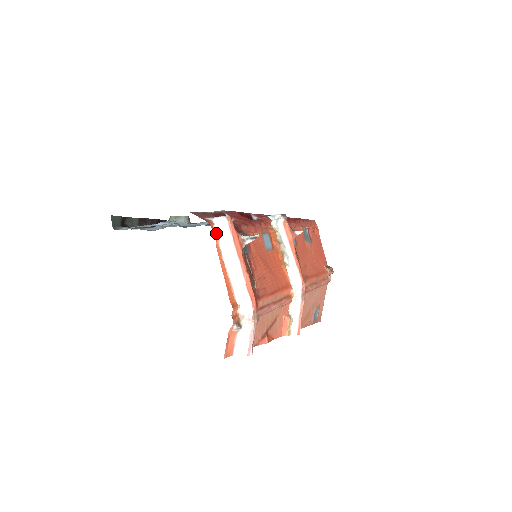
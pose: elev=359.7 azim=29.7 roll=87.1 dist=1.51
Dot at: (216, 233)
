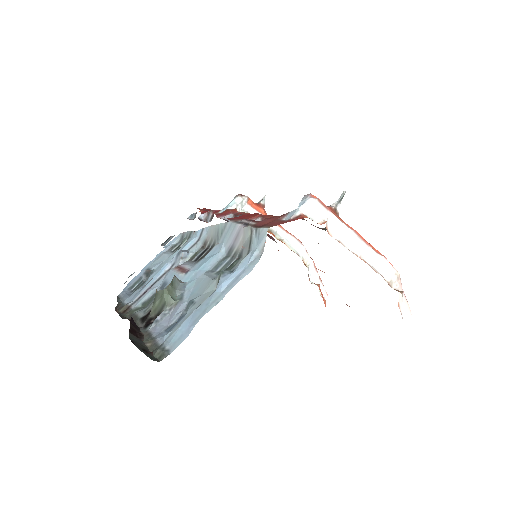
Dot at: (317, 223)
